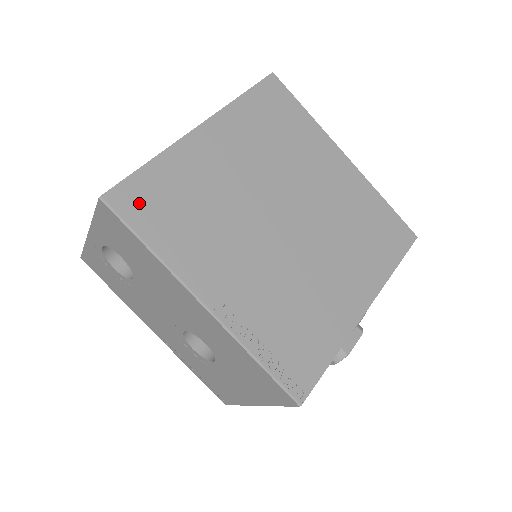
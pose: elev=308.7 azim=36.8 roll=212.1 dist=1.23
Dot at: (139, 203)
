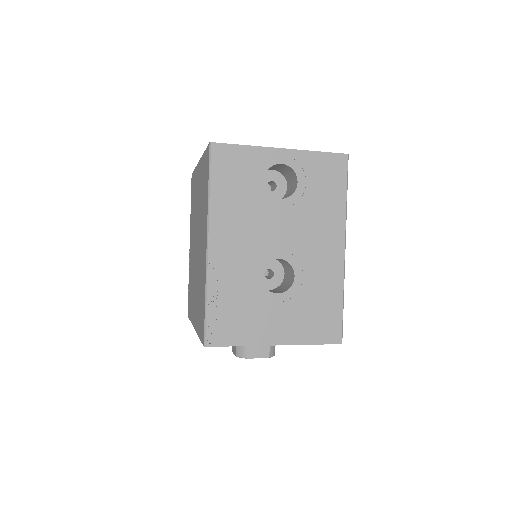
Dot at: occluded
